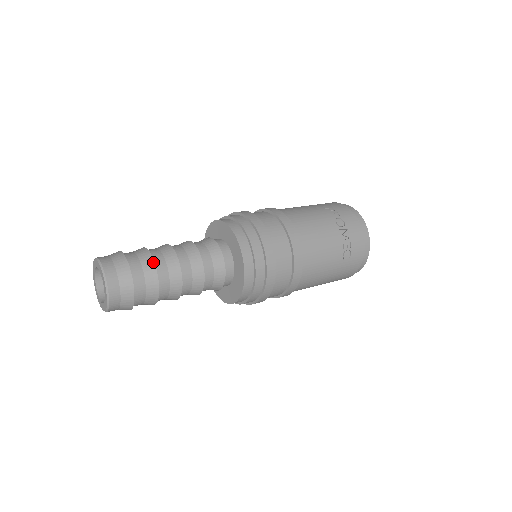
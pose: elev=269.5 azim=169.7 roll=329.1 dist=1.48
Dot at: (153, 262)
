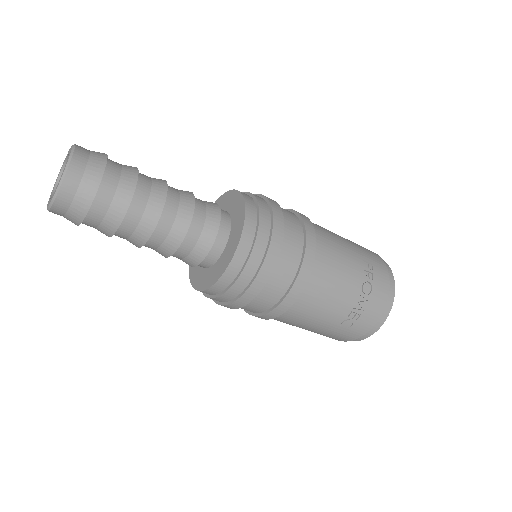
Dot at: (131, 196)
